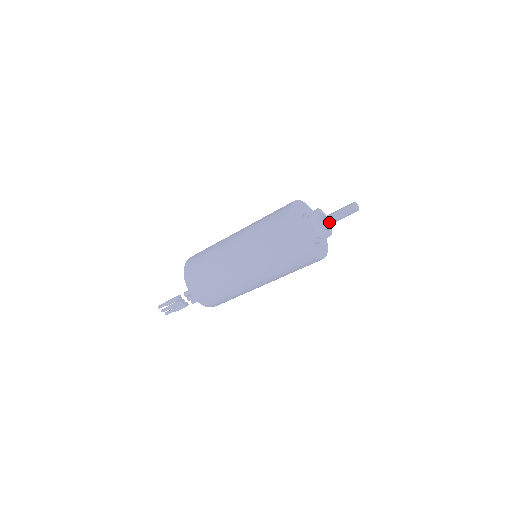
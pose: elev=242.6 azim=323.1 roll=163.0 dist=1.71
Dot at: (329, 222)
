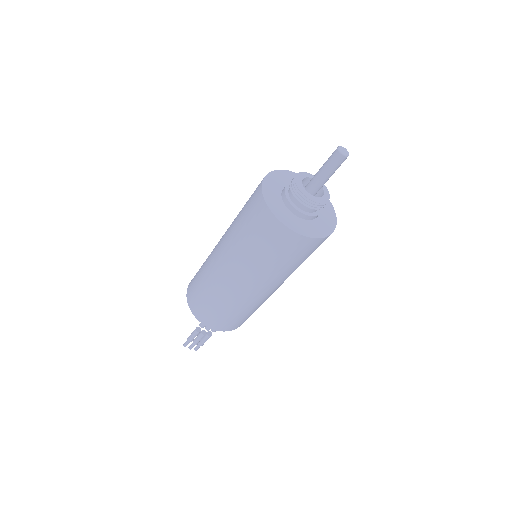
Dot at: (318, 186)
